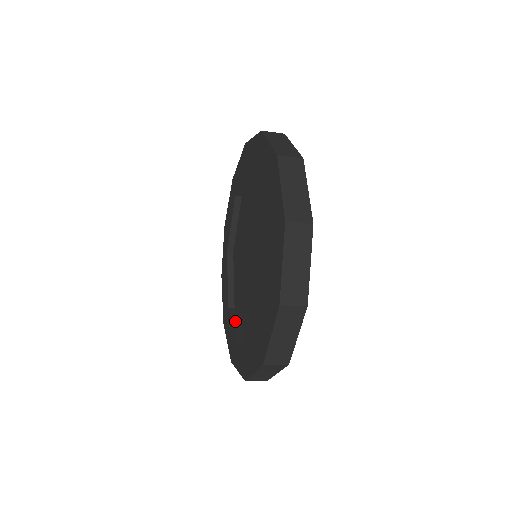
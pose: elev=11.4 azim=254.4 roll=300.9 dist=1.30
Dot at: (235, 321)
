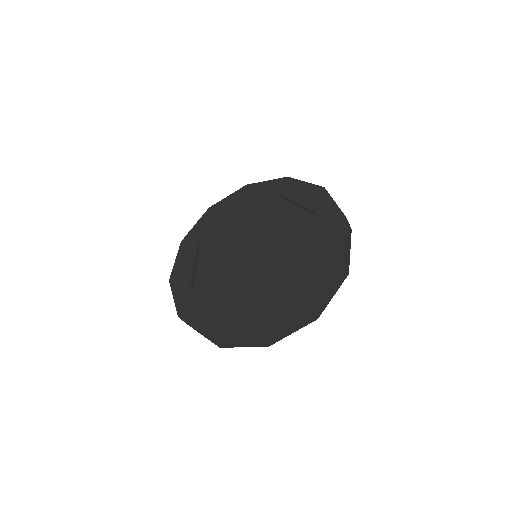
Dot at: (196, 261)
